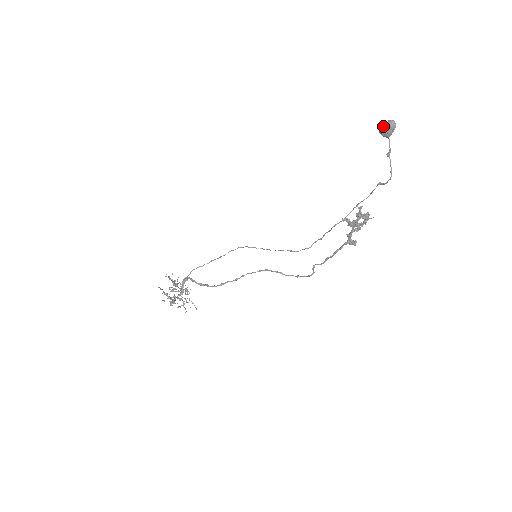
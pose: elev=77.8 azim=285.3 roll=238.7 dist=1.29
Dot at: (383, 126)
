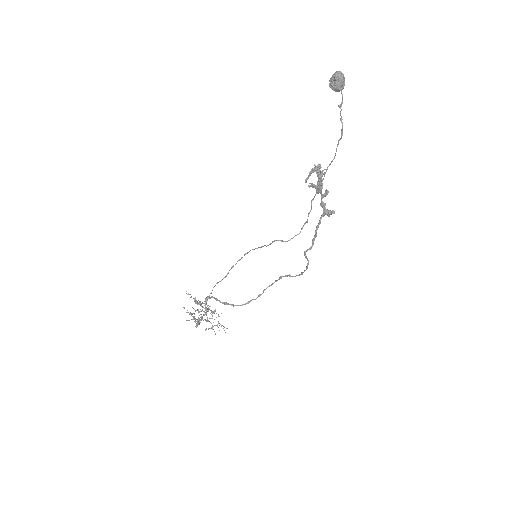
Dot at: (330, 80)
